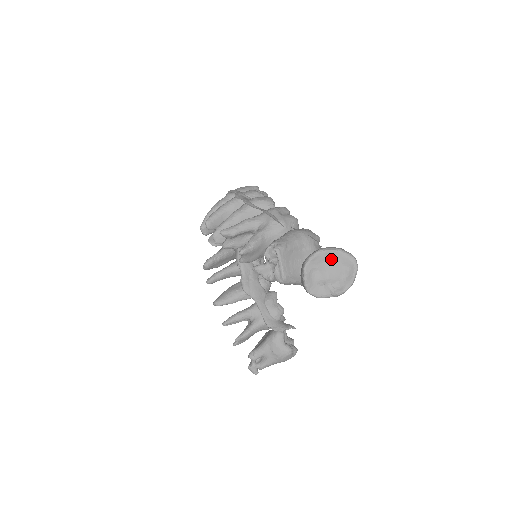
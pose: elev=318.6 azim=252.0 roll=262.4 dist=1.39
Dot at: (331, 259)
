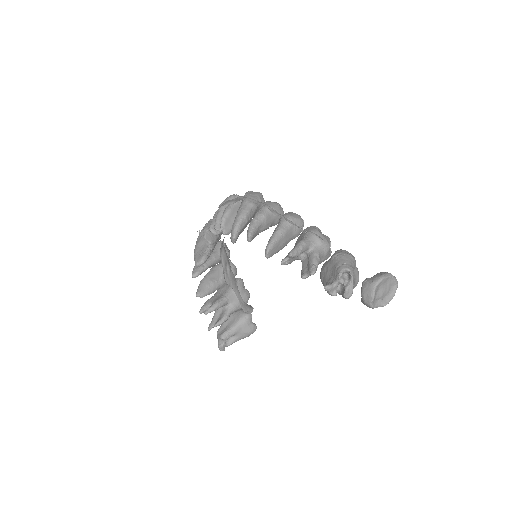
Dot at: (387, 282)
